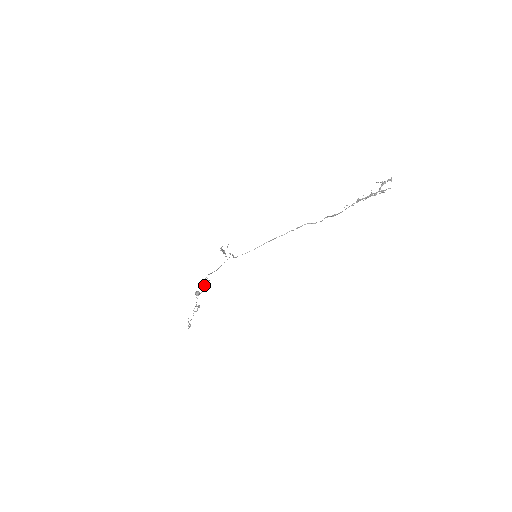
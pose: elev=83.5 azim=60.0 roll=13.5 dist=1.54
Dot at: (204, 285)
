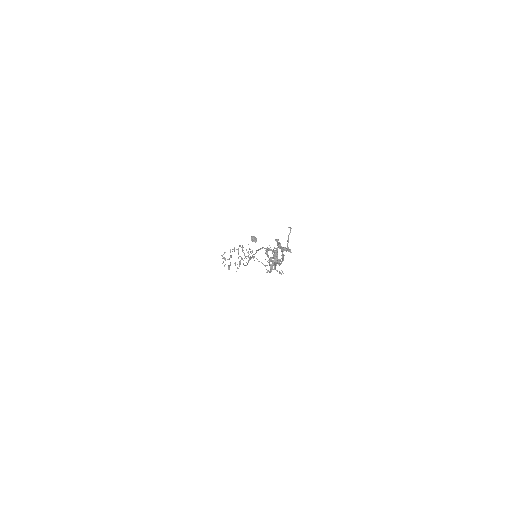
Dot at: occluded
